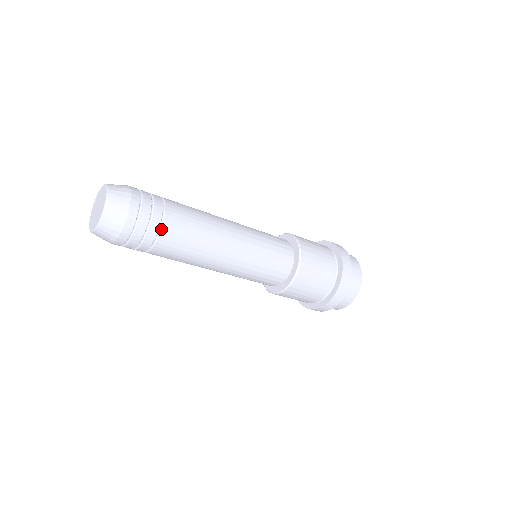
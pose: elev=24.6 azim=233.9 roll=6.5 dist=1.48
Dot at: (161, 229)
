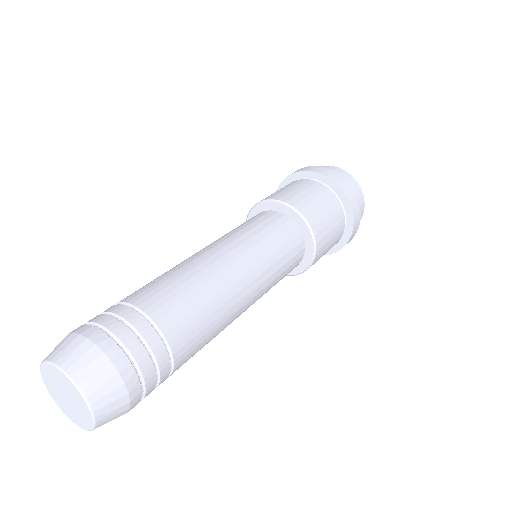
Dot at: (171, 356)
